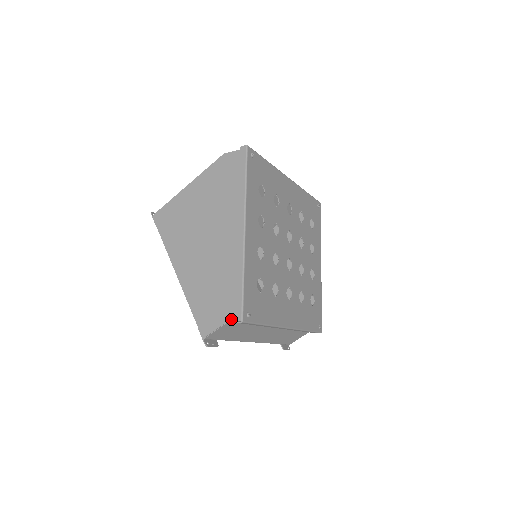
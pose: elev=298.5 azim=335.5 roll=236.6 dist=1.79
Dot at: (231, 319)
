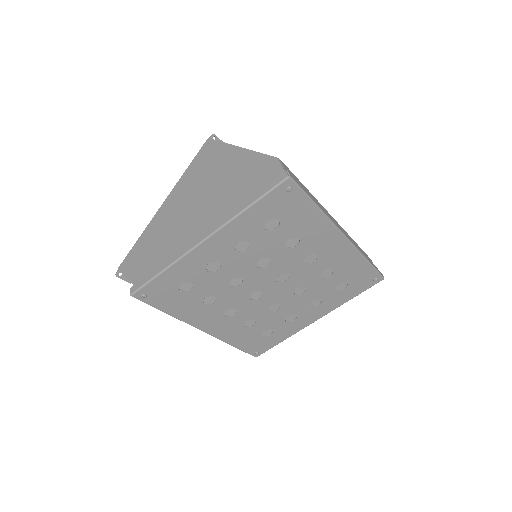
Dot at: (133, 283)
